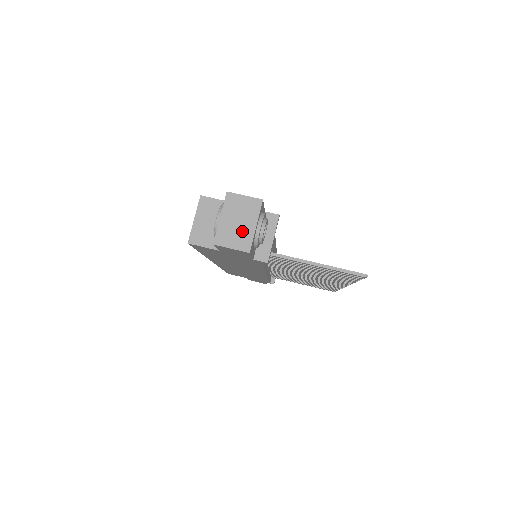
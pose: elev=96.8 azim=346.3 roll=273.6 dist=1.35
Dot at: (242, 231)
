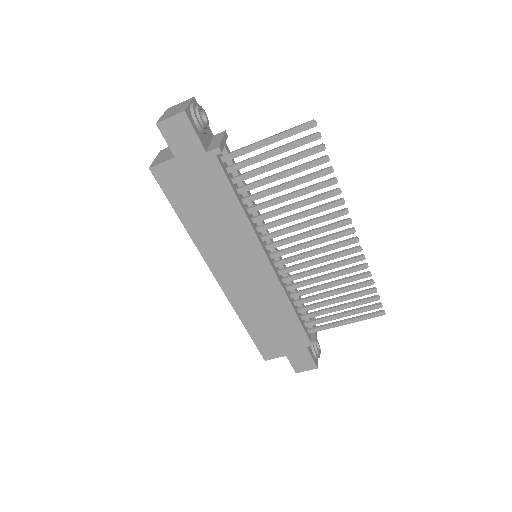
Dot at: (179, 110)
